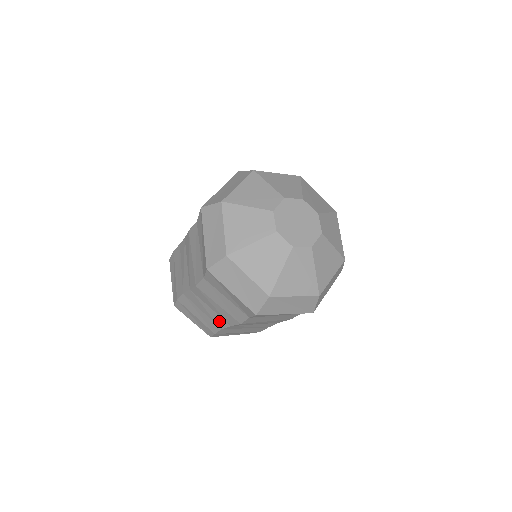
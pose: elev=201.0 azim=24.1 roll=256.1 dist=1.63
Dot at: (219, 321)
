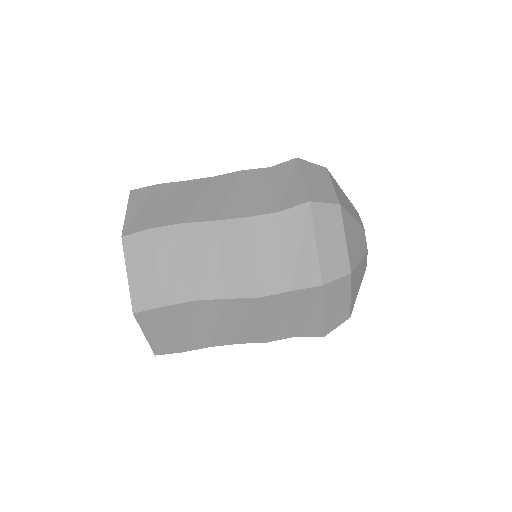
Dot at: (209, 285)
